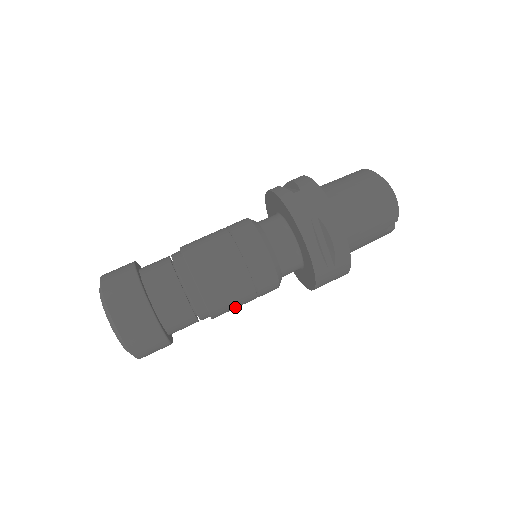
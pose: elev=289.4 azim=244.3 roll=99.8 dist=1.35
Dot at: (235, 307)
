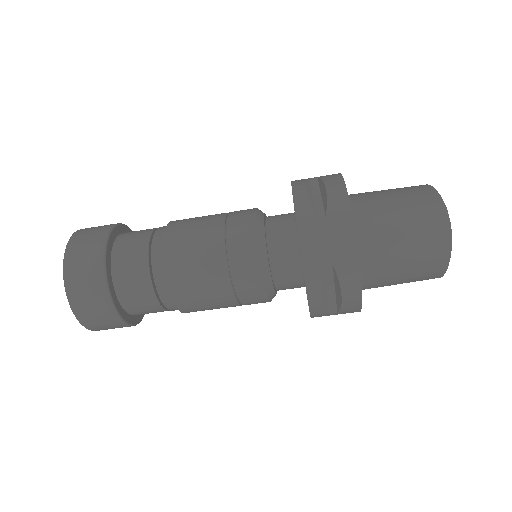
Dot at: occluded
